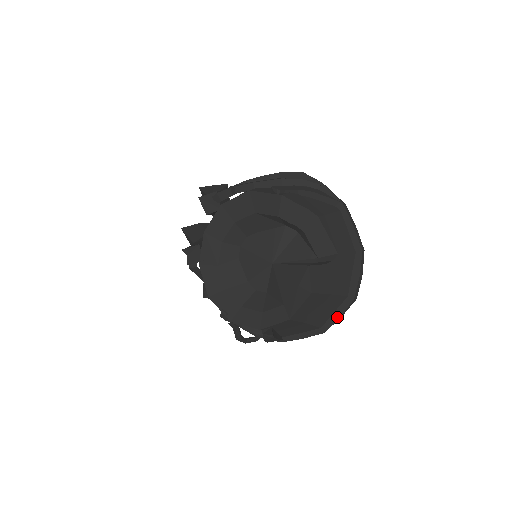
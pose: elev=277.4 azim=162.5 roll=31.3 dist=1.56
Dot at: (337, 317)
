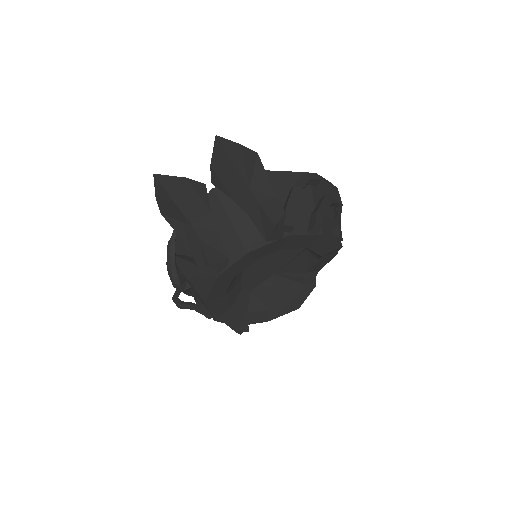
Dot at: occluded
